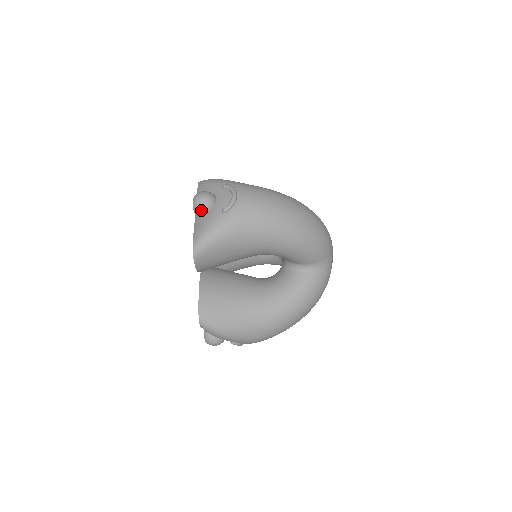
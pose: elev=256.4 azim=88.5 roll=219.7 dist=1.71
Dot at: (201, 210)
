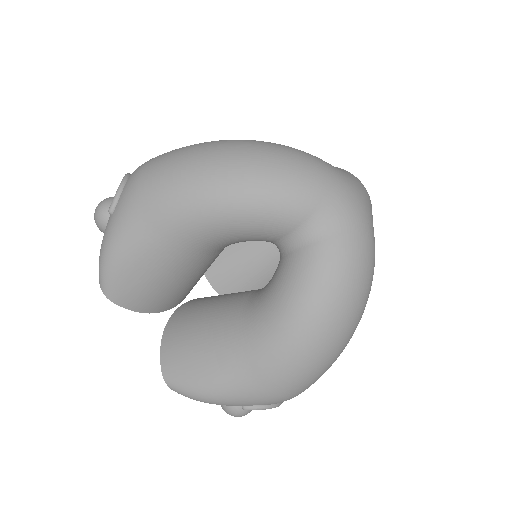
Dot at: (100, 226)
